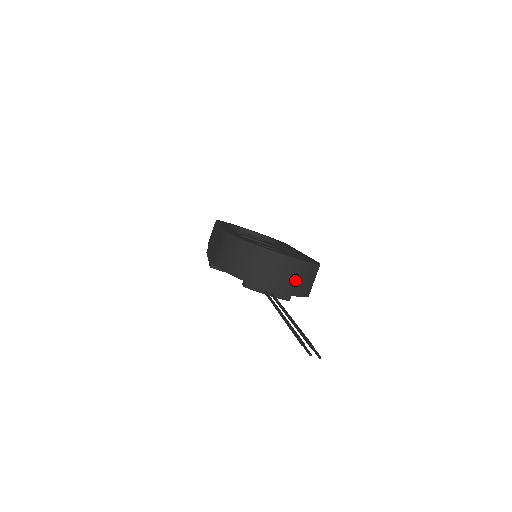
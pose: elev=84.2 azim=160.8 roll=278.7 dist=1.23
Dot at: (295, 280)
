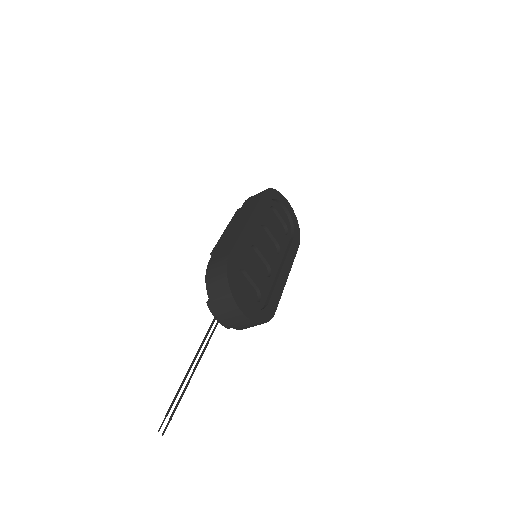
Dot at: (240, 324)
